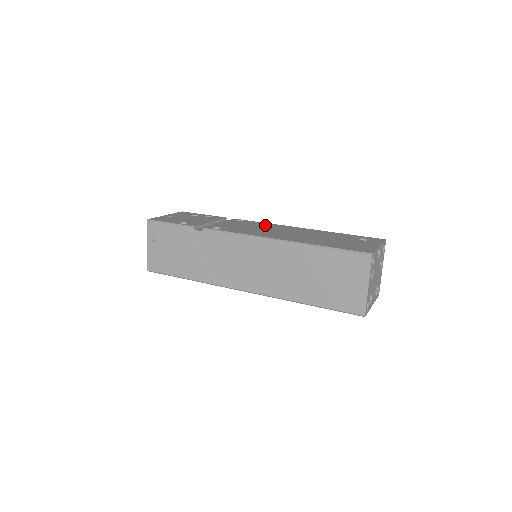
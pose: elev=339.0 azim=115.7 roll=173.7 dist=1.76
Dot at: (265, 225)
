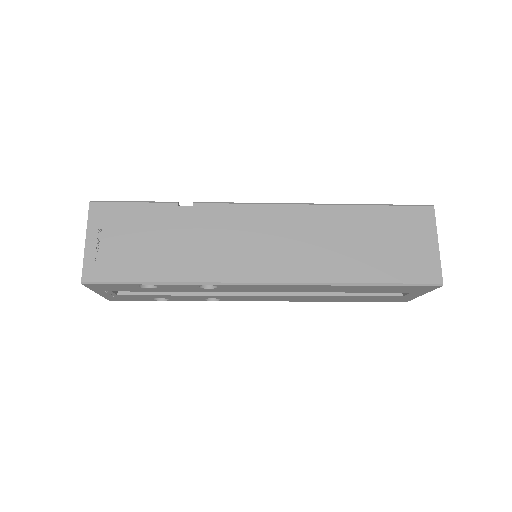
Dot at: occluded
